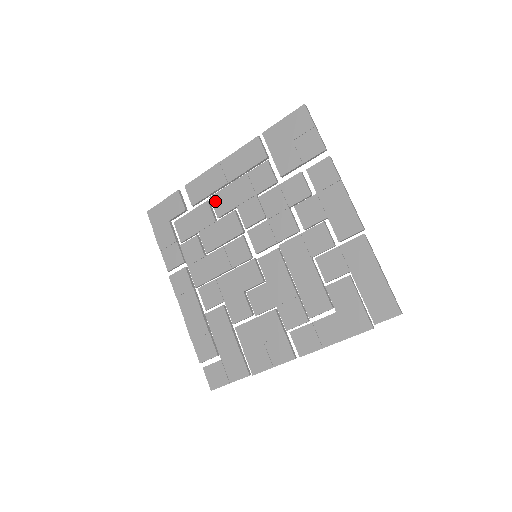
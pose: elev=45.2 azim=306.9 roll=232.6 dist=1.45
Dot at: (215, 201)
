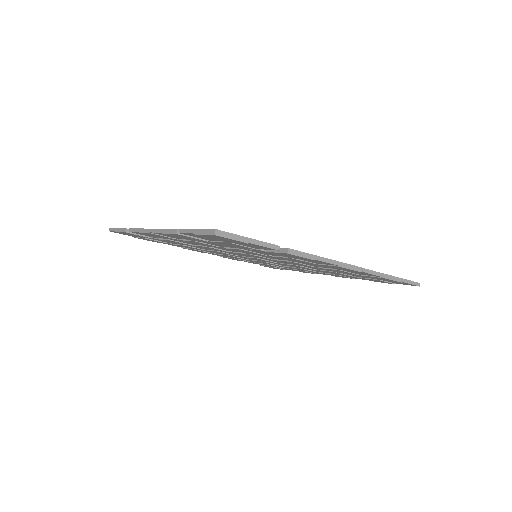
Dot at: occluded
